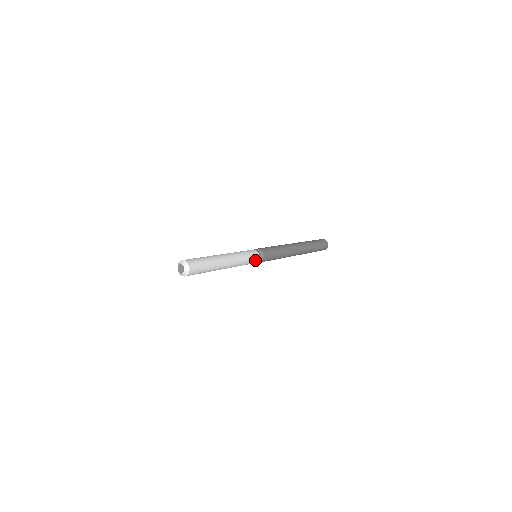
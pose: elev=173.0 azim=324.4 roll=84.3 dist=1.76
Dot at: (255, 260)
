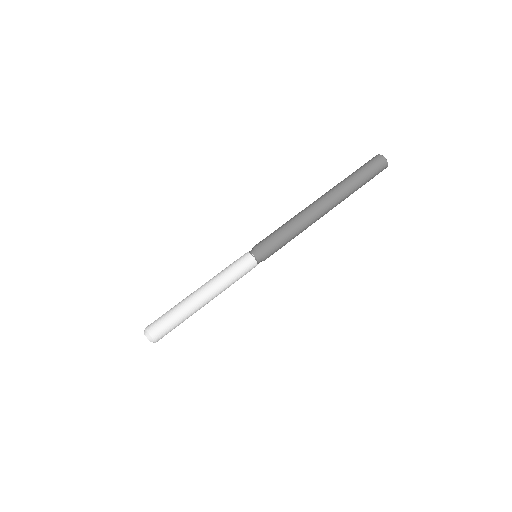
Dot at: occluded
